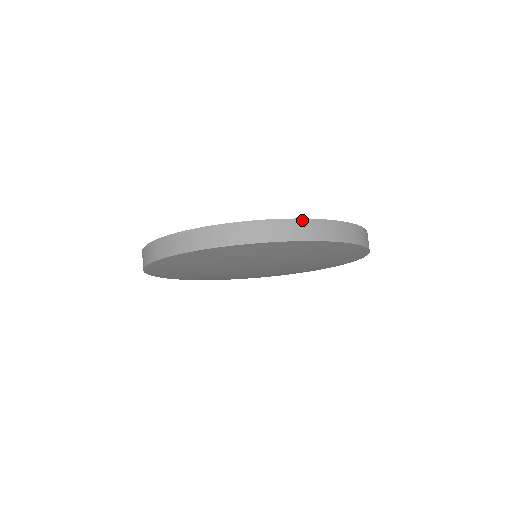
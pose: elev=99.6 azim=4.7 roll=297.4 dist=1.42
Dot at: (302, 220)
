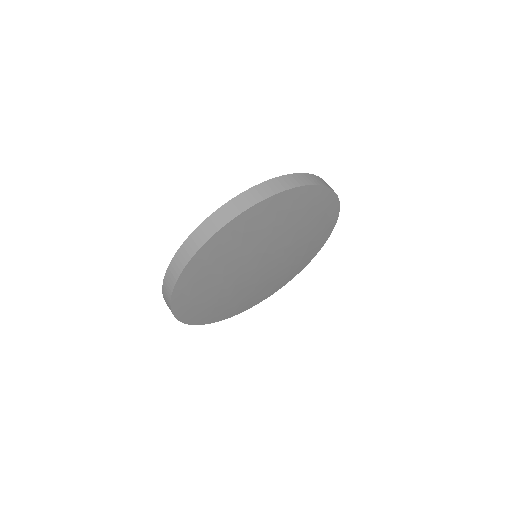
Dot at: occluded
